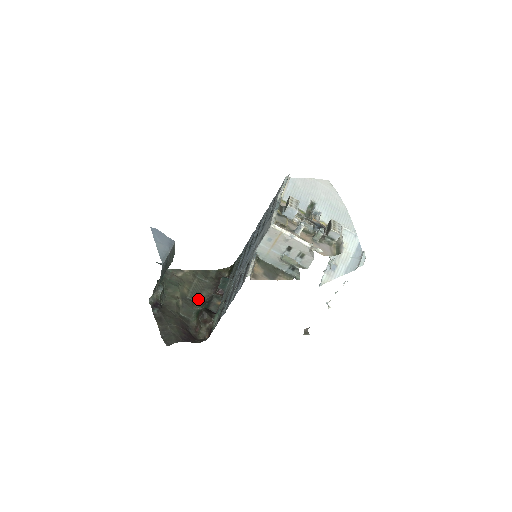
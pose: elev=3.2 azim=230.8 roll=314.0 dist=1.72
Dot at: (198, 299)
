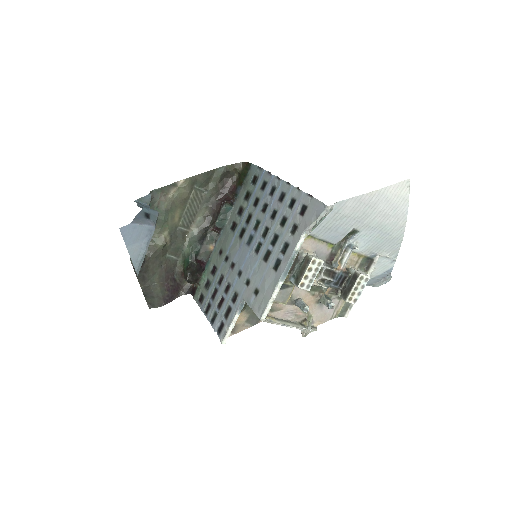
Dot at: (191, 226)
